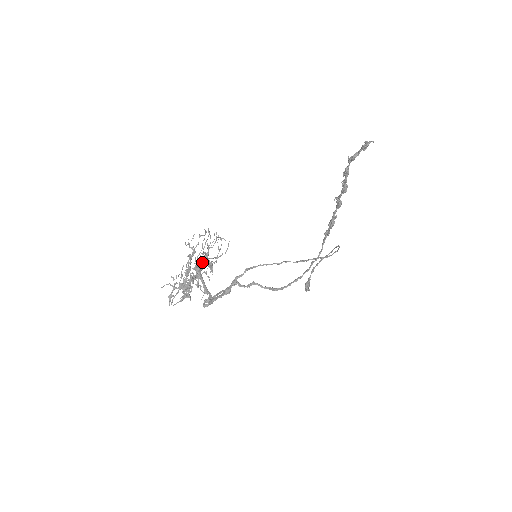
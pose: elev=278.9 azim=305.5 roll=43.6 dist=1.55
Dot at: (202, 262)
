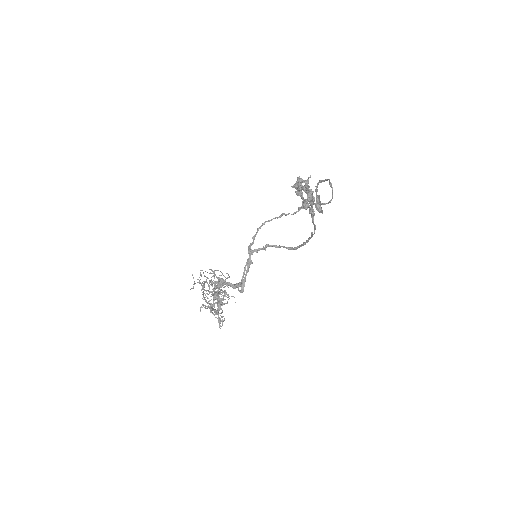
Dot at: occluded
